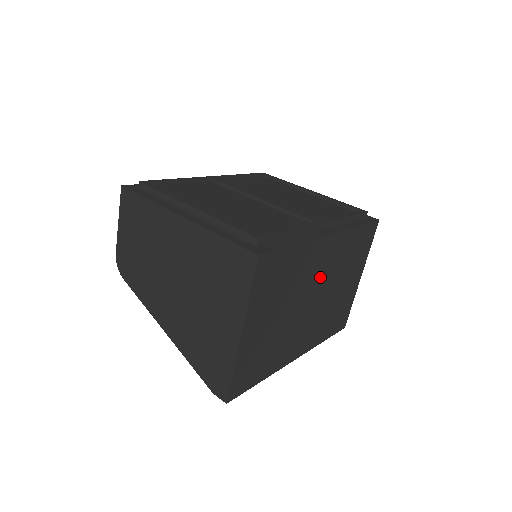
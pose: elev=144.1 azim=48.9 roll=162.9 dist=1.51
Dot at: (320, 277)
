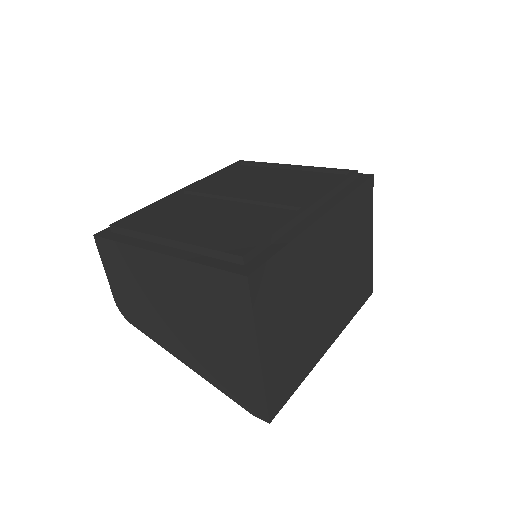
Dot at: (327, 261)
